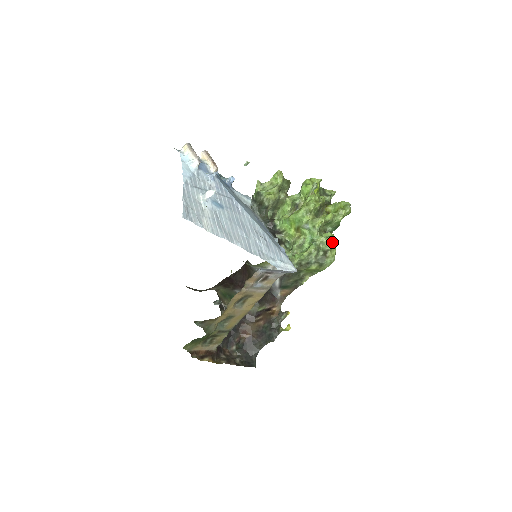
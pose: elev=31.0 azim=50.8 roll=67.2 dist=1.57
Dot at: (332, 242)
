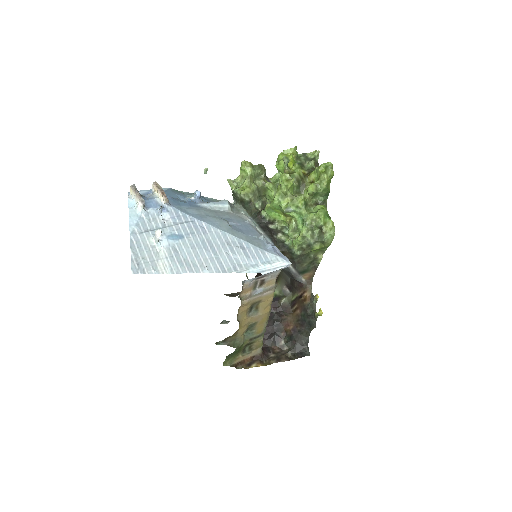
Dot at: (322, 216)
